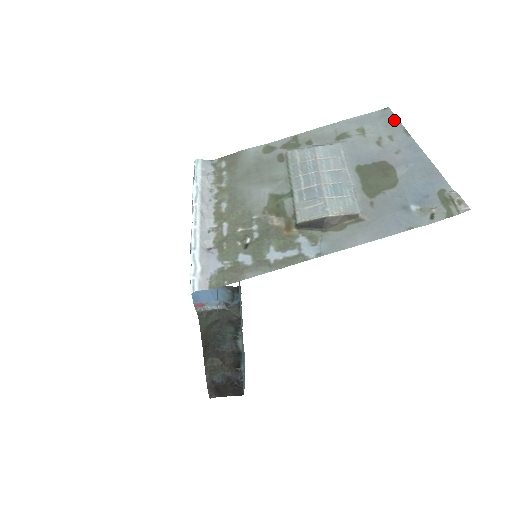
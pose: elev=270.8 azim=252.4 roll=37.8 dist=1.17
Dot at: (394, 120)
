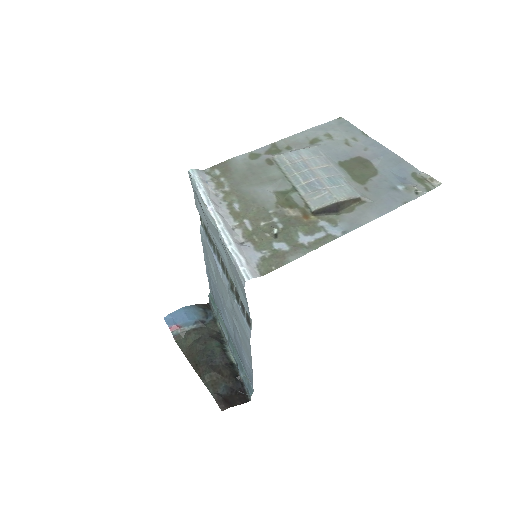
Dot at: (351, 126)
